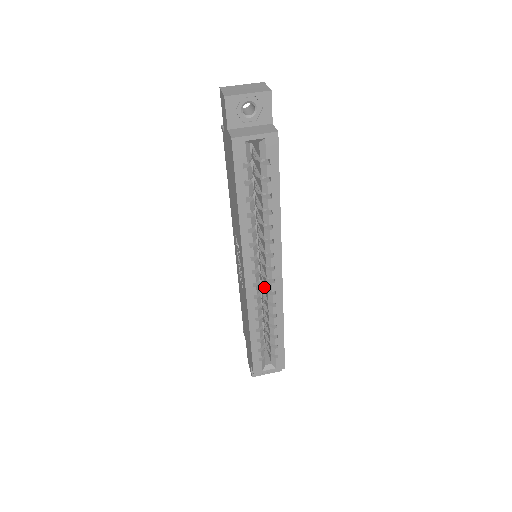
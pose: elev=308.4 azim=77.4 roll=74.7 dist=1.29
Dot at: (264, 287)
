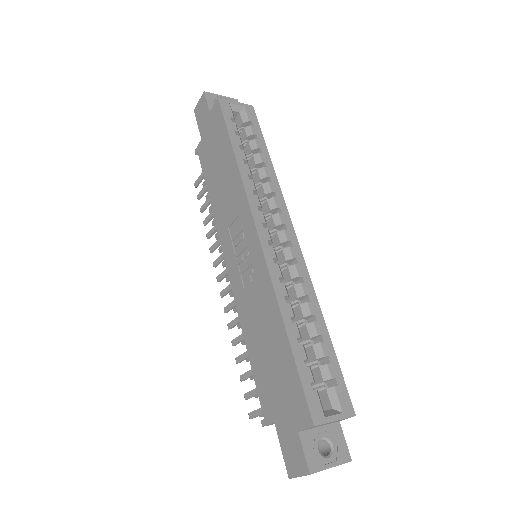
Dot at: occluded
